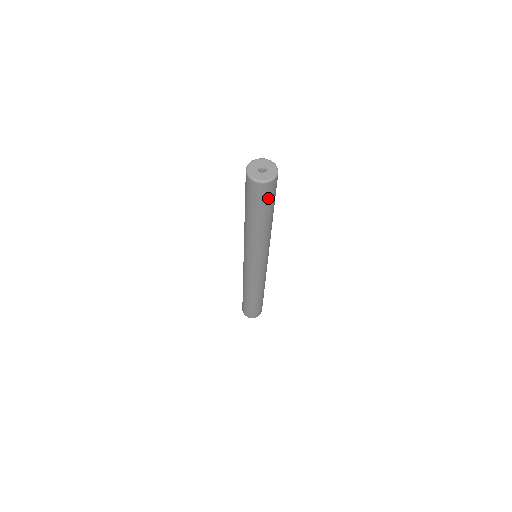
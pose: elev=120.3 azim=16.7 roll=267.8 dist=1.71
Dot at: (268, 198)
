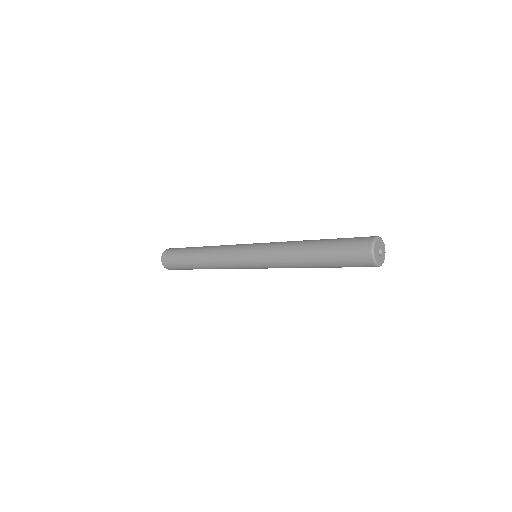
Dot at: (352, 264)
